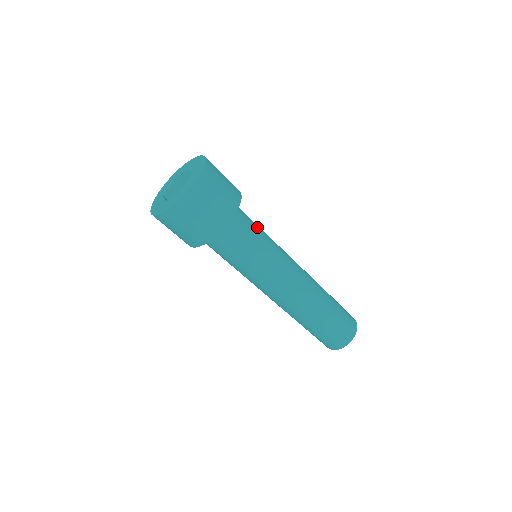
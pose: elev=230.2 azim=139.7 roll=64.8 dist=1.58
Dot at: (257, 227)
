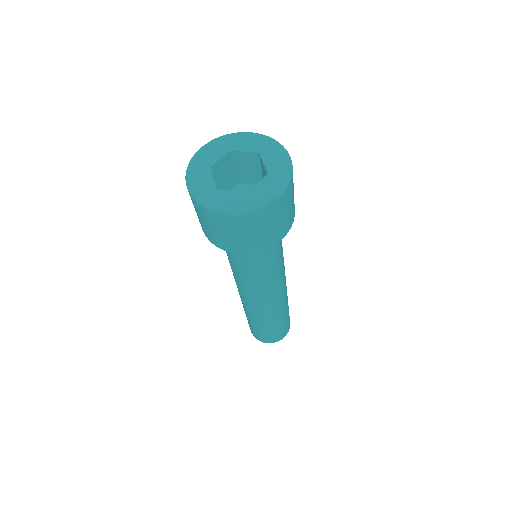
Dot at: occluded
